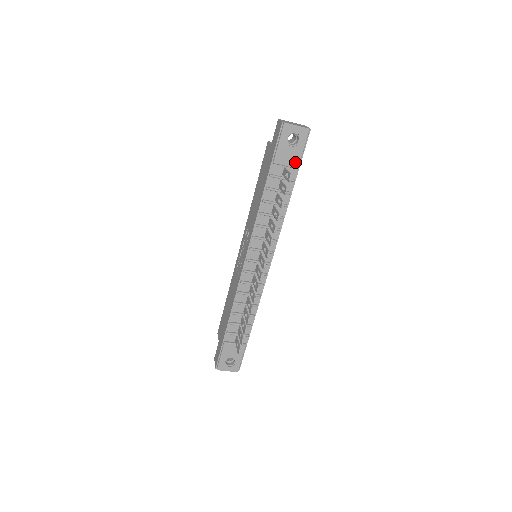
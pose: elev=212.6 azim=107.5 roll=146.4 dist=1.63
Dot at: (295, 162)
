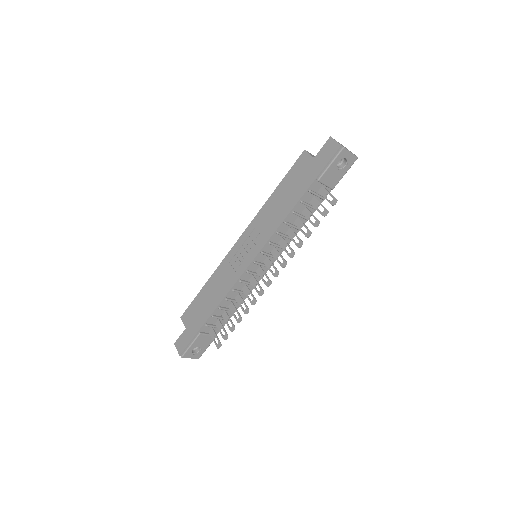
Dot at: (334, 183)
